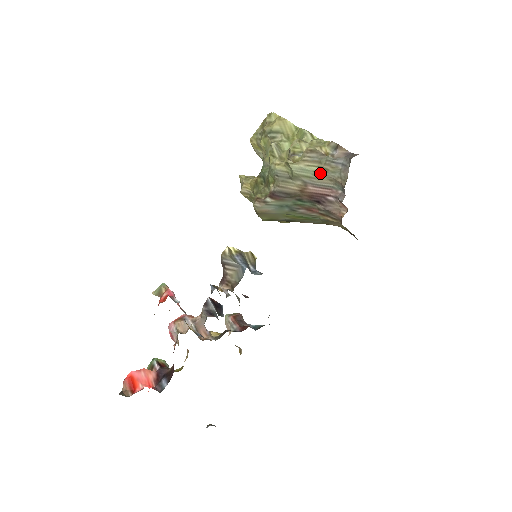
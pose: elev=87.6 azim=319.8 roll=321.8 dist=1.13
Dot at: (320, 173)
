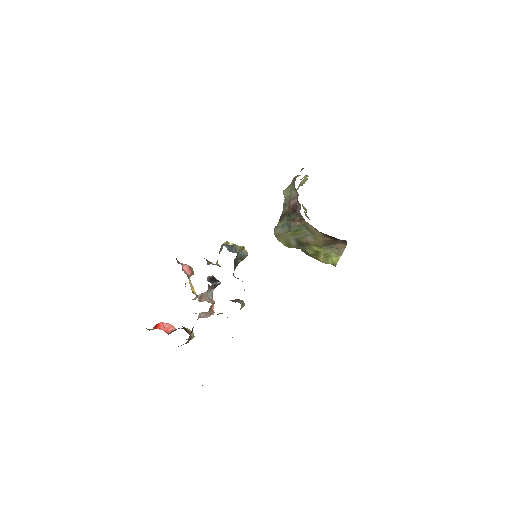
Dot at: (292, 189)
